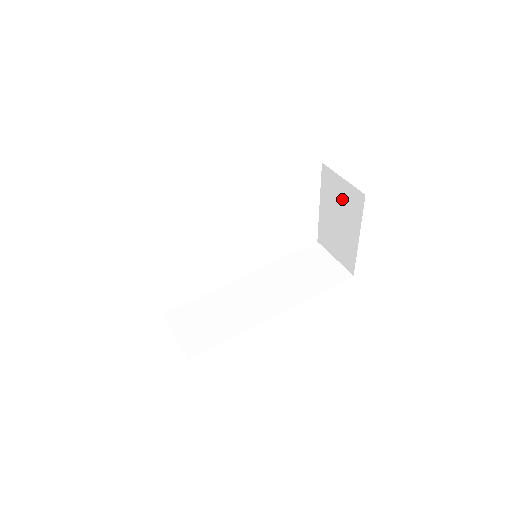
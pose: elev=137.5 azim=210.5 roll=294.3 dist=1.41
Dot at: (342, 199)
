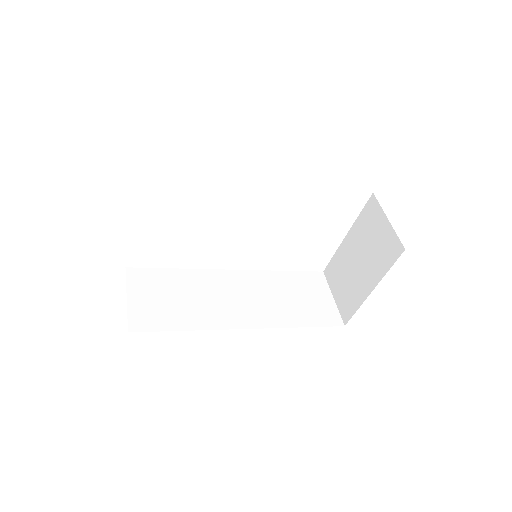
Dot at: (375, 241)
